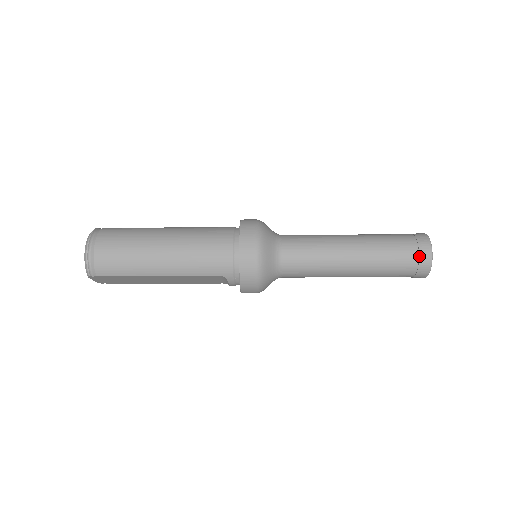
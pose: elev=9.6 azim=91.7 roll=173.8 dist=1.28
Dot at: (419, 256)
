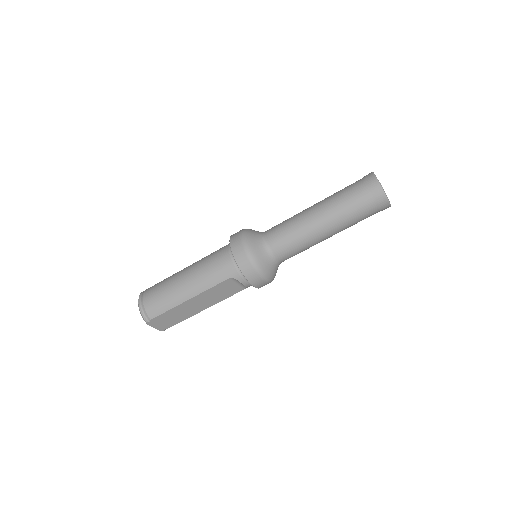
Dot at: (368, 188)
